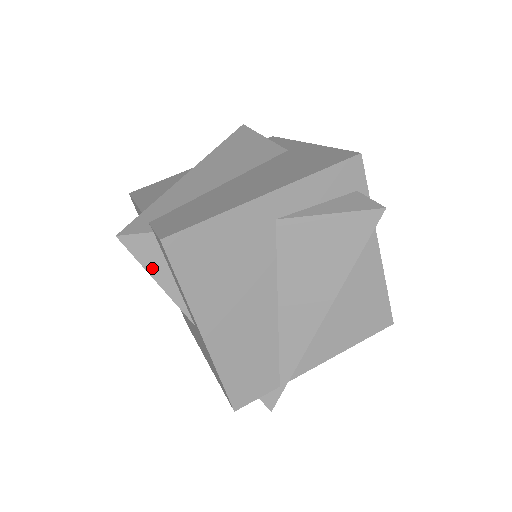
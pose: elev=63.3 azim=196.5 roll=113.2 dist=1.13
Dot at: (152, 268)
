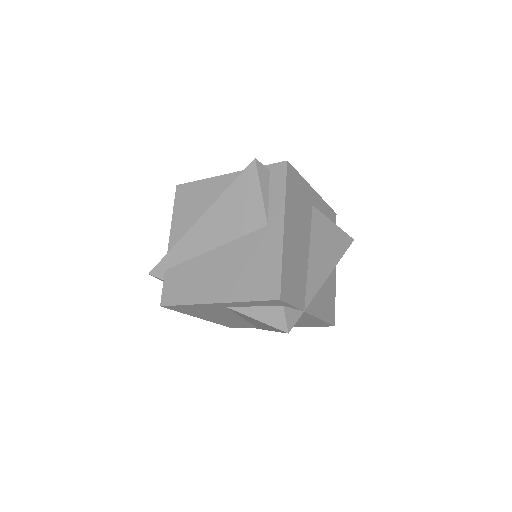
Dot at: occluded
